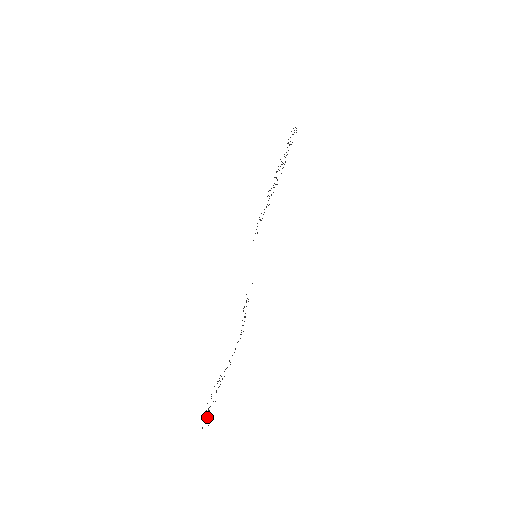
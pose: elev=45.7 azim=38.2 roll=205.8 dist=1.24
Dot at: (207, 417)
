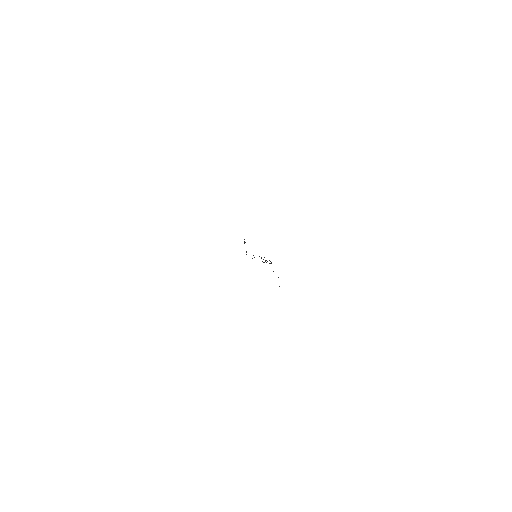
Dot at: occluded
